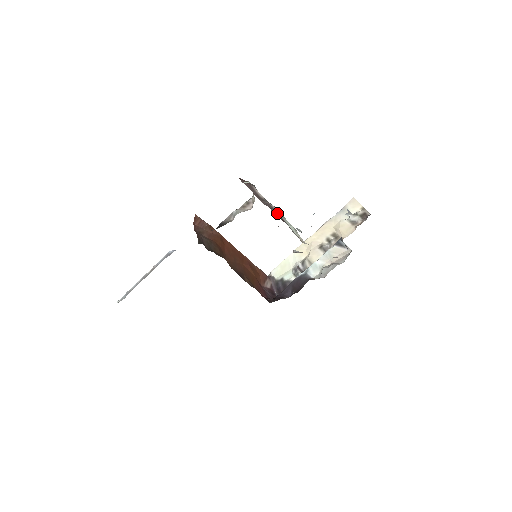
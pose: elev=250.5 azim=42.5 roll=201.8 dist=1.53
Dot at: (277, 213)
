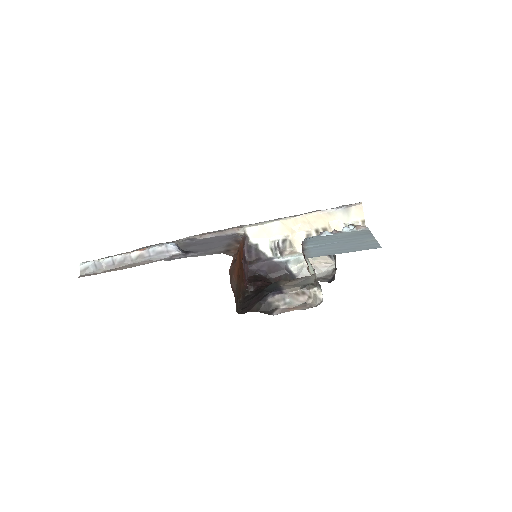
Dot at: occluded
